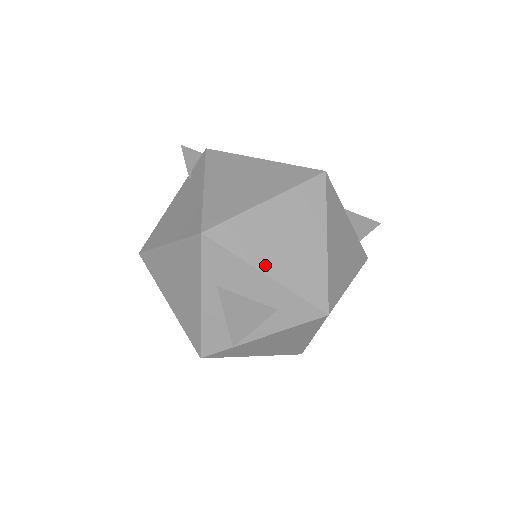
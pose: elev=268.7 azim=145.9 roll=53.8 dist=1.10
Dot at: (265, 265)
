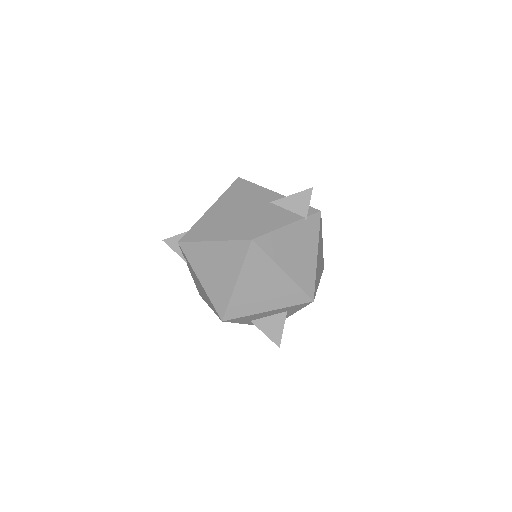
Dot at: (263, 308)
